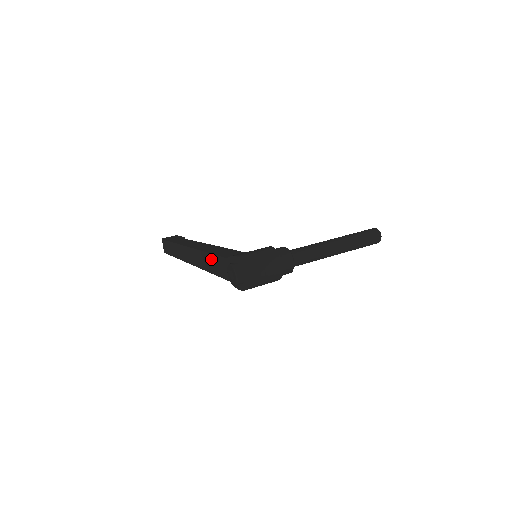
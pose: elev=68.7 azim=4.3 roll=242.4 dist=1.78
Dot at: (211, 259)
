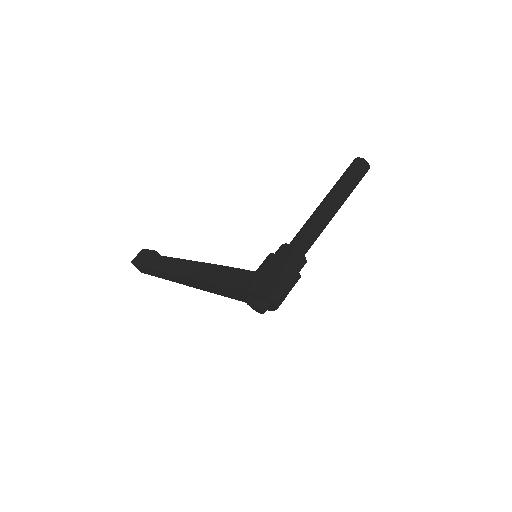
Dot at: (216, 288)
